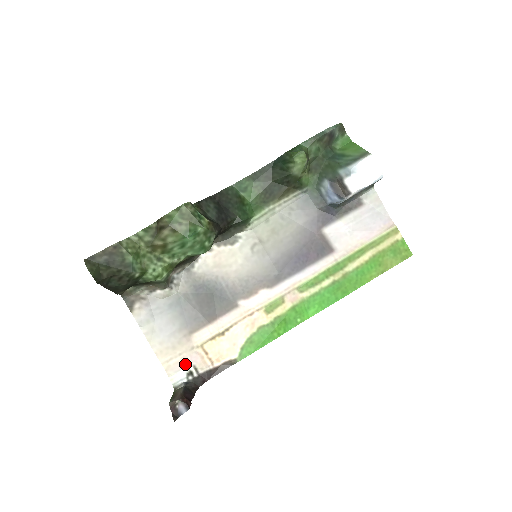
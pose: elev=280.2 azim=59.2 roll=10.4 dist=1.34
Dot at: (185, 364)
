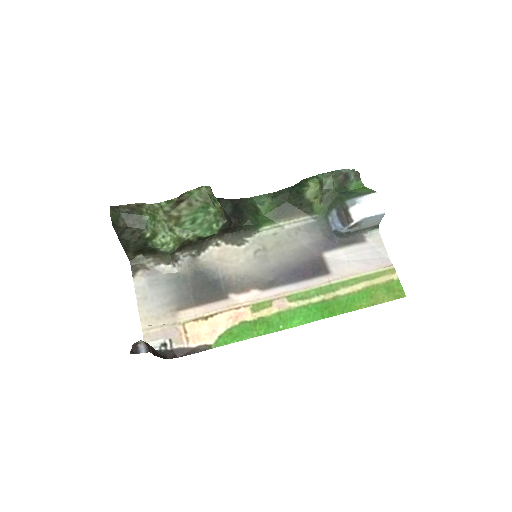
Dot at: (163, 336)
